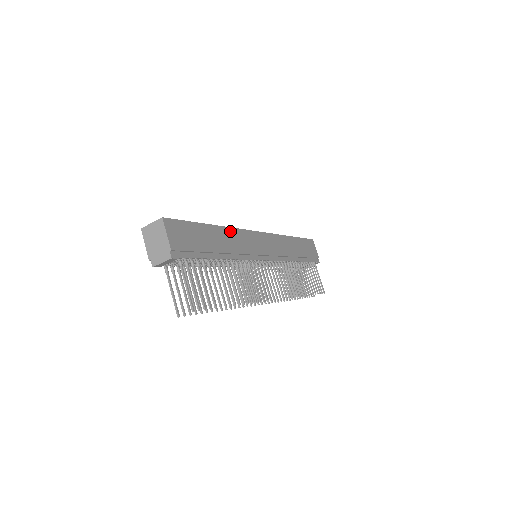
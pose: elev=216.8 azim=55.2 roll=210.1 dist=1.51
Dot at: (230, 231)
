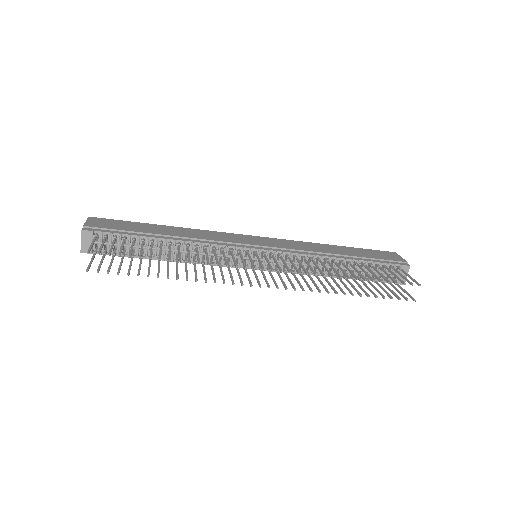
Dot at: (194, 230)
